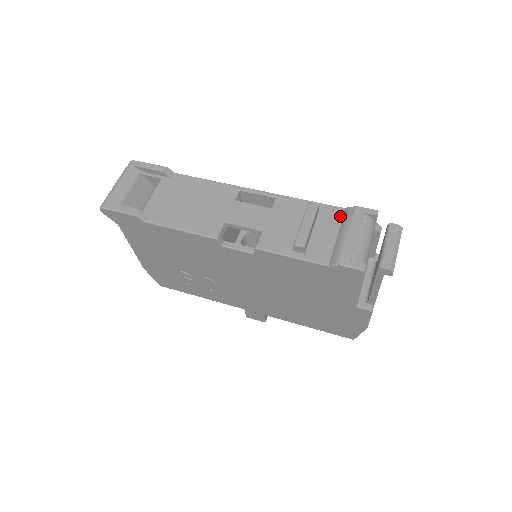
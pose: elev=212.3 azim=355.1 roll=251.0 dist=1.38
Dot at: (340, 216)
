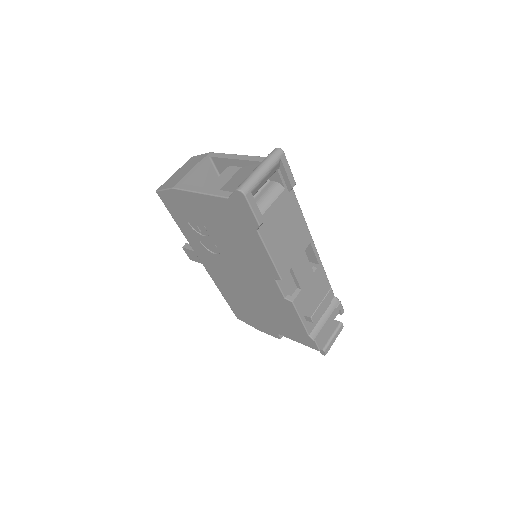
Dot at: (331, 301)
